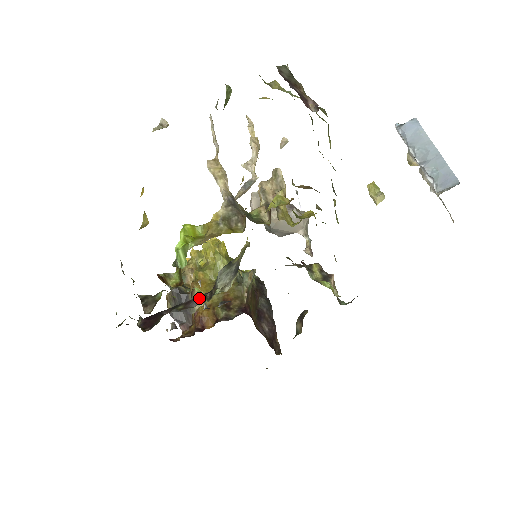
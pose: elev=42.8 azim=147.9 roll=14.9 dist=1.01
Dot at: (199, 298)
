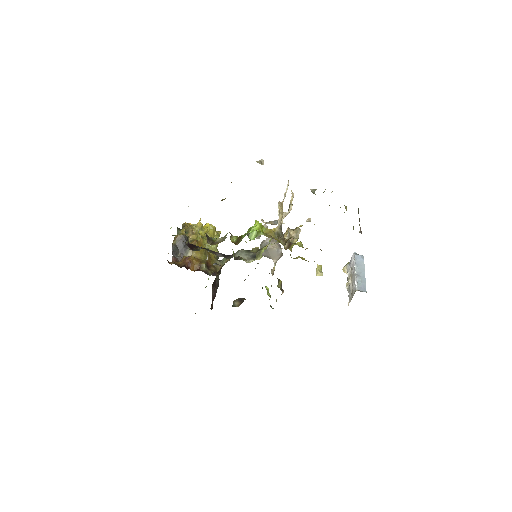
Dot at: (222, 254)
